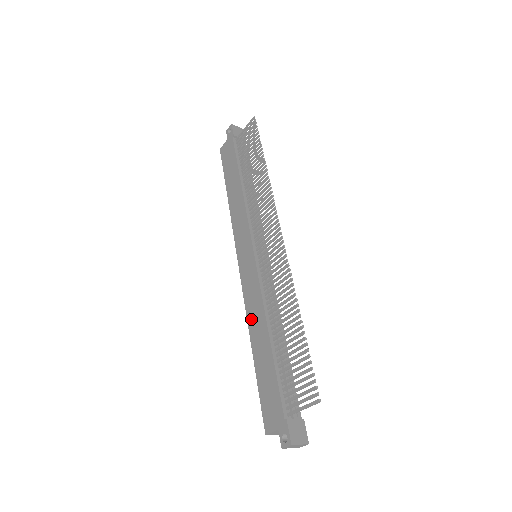
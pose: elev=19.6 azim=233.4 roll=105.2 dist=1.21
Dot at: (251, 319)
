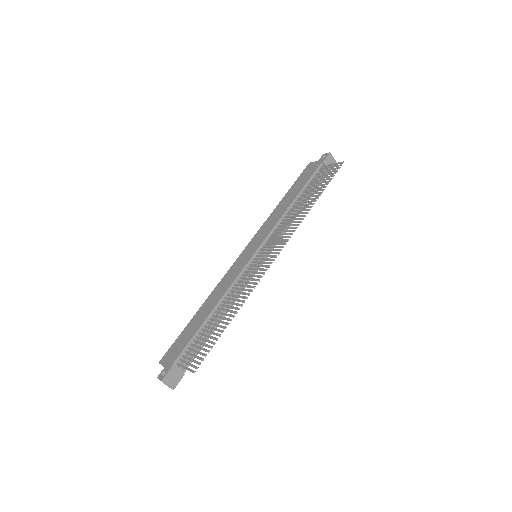
Dot at: (215, 291)
